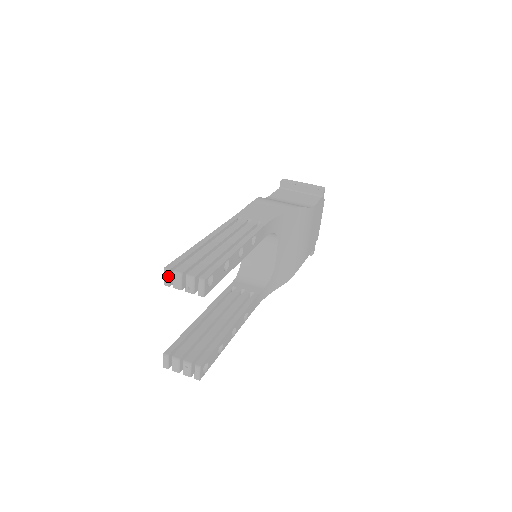
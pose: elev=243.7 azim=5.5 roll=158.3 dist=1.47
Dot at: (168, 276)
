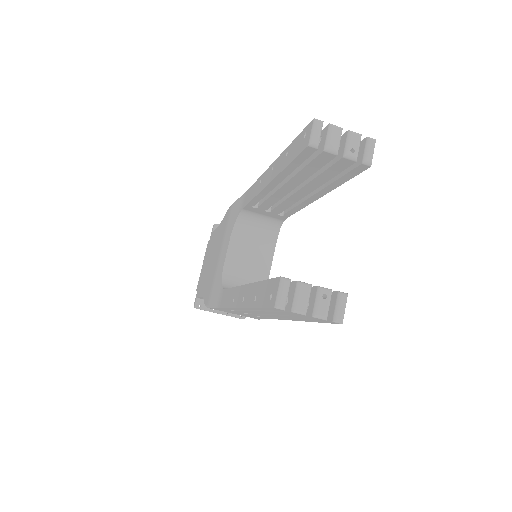
Dot at: (320, 130)
